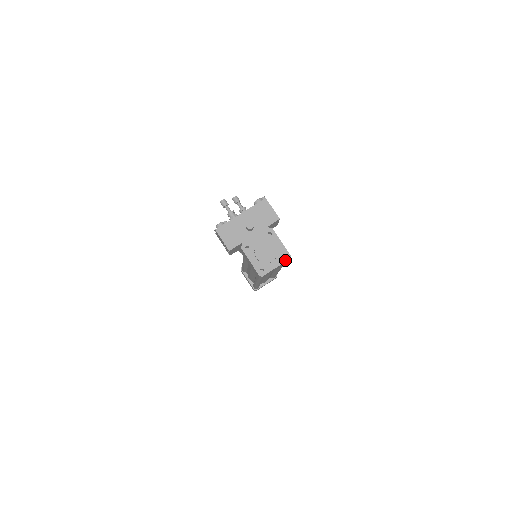
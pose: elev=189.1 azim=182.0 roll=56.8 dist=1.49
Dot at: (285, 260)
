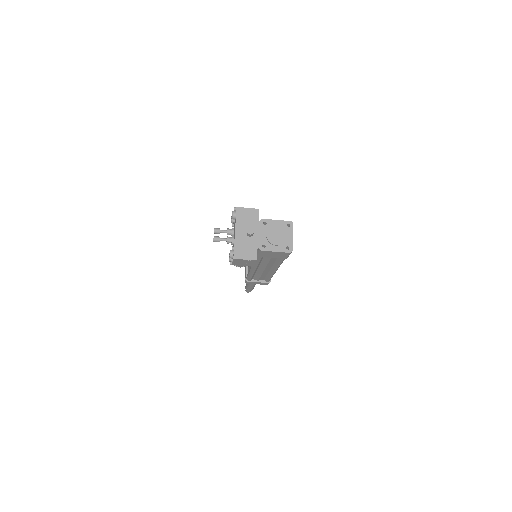
Dot at: (292, 227)
